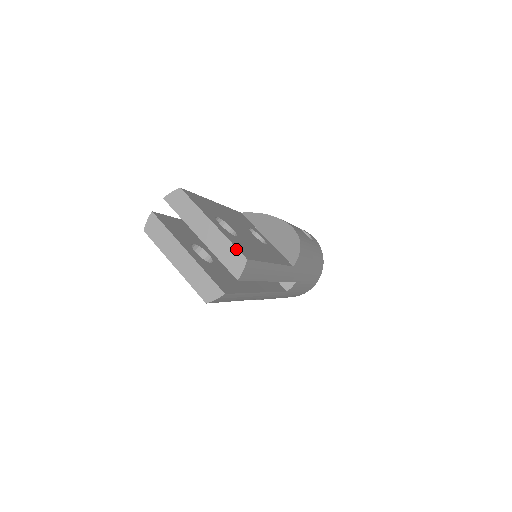
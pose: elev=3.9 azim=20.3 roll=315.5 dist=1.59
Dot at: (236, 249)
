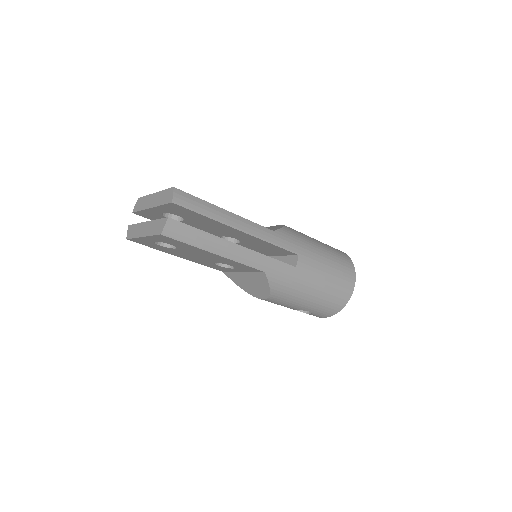
Dot at: (167, 189)
